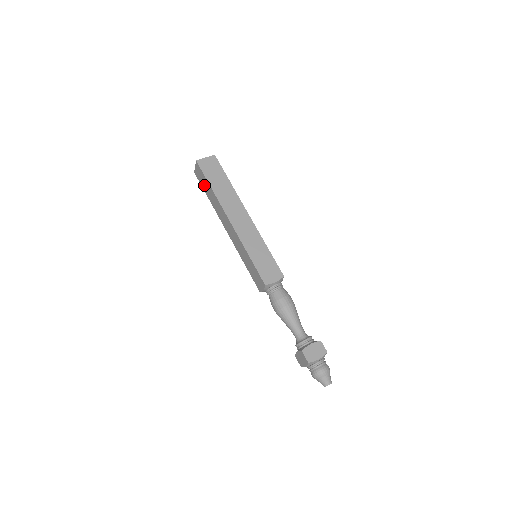
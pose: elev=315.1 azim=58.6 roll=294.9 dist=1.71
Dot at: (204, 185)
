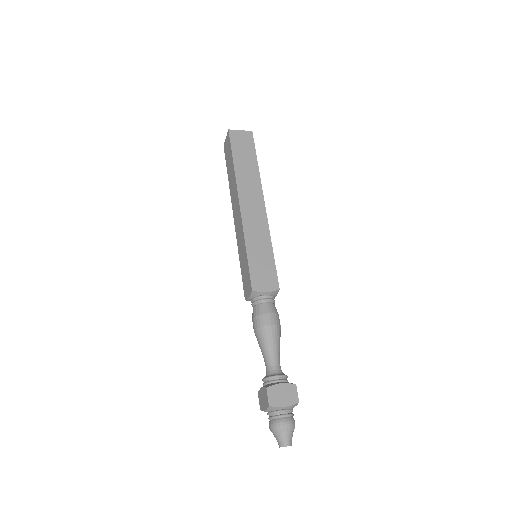
Dot at: (228, 160)
